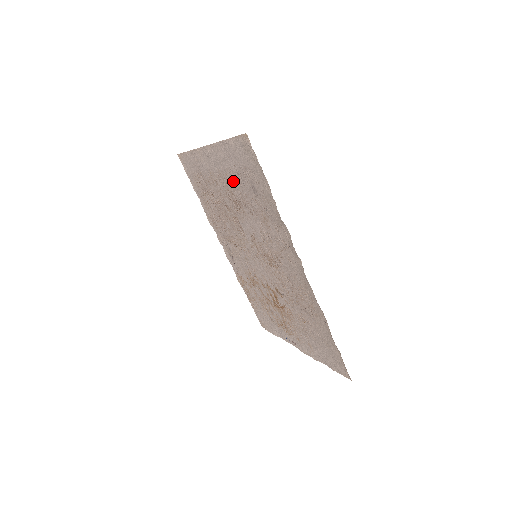
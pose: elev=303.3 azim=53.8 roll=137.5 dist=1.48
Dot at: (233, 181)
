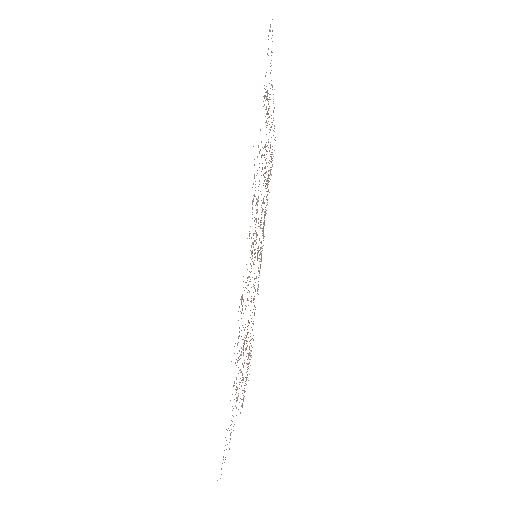
Dot at: occluded
